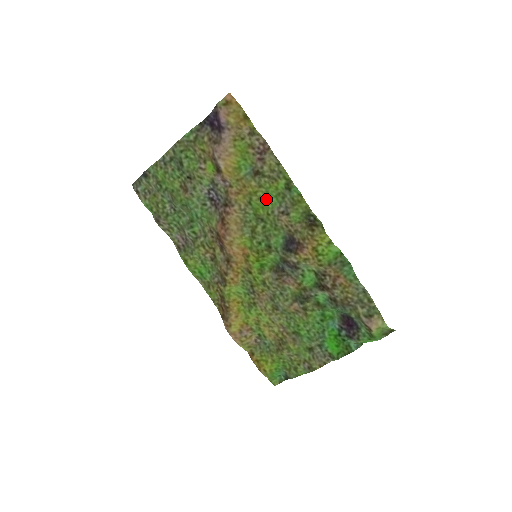
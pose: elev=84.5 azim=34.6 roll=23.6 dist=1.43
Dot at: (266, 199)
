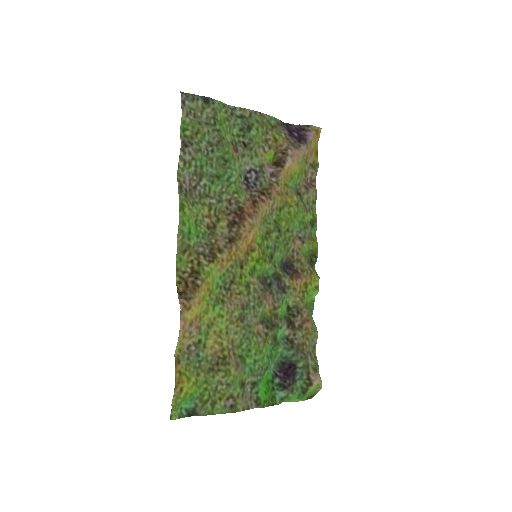
Dot at: (293, 218)
